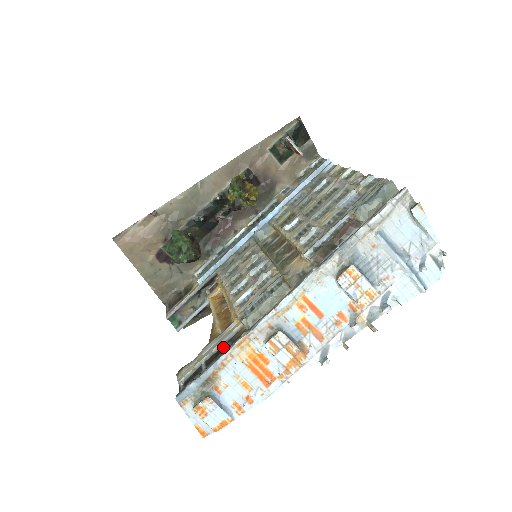
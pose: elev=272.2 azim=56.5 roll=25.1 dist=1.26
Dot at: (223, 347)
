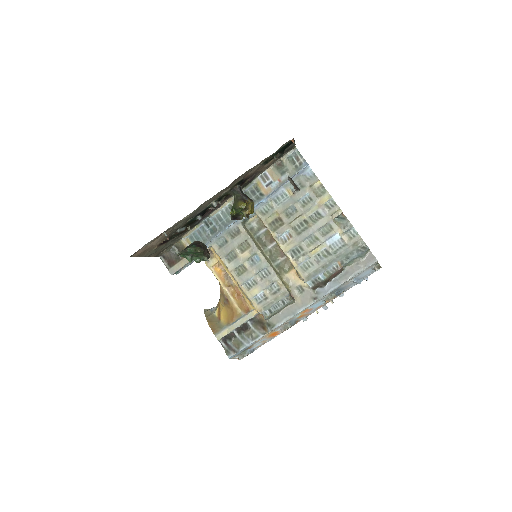
Dot at: (248, 324)
